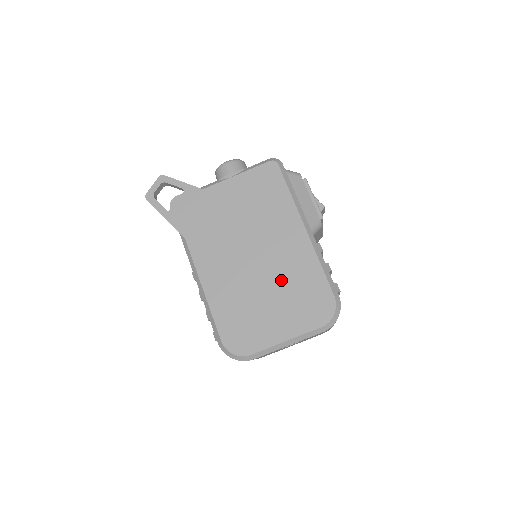
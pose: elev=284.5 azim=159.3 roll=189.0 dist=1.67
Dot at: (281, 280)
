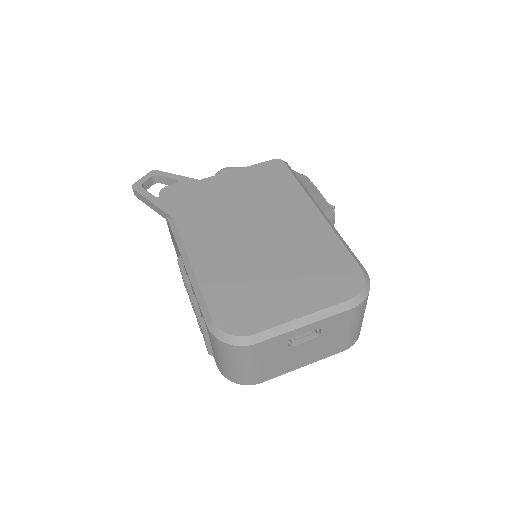
Dot at: (292, 254)
